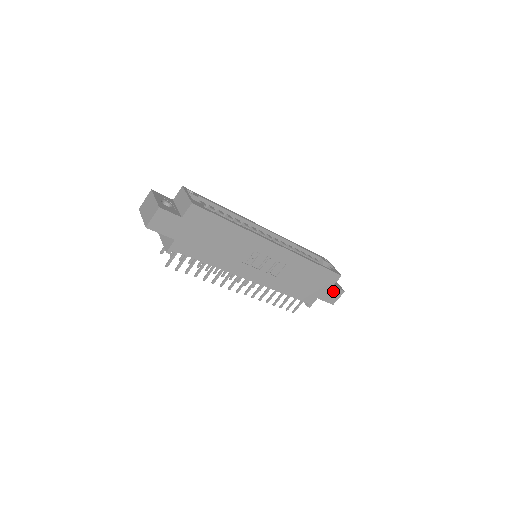
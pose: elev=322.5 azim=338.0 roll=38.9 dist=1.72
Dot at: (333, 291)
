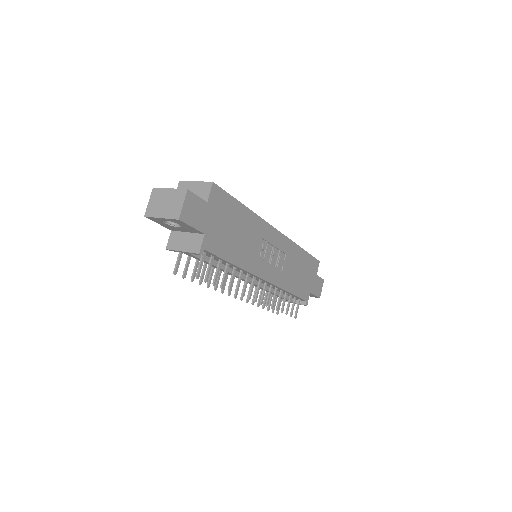
Dot at: (317, 281)
